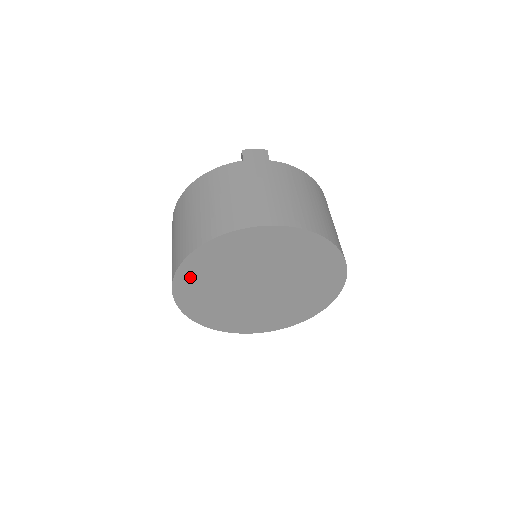
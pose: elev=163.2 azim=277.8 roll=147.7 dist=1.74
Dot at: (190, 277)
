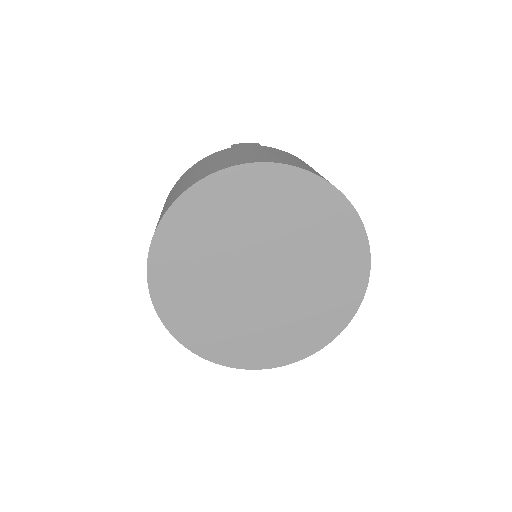
Dot at: (168, 256)
